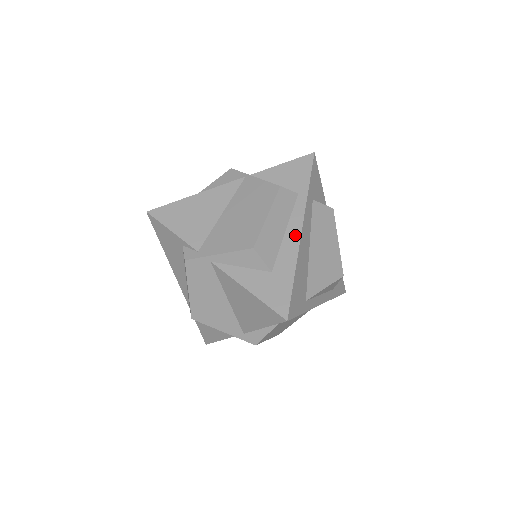
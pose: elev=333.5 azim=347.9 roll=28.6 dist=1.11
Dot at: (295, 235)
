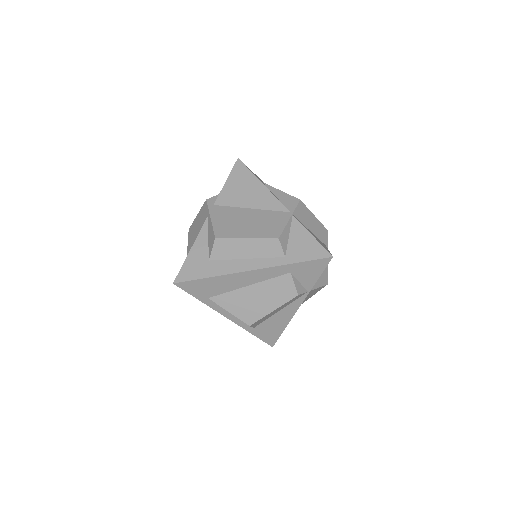
Dot at: (245, 267)
